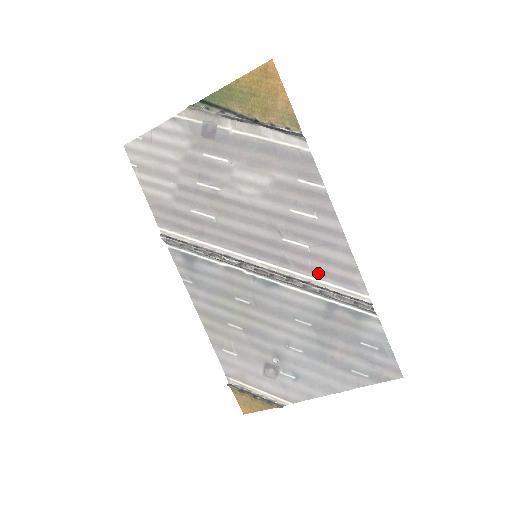
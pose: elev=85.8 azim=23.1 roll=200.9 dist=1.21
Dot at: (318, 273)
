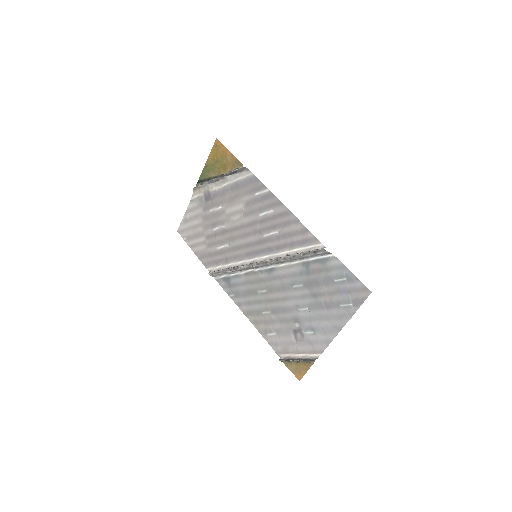
Dot at: (289, 246)
